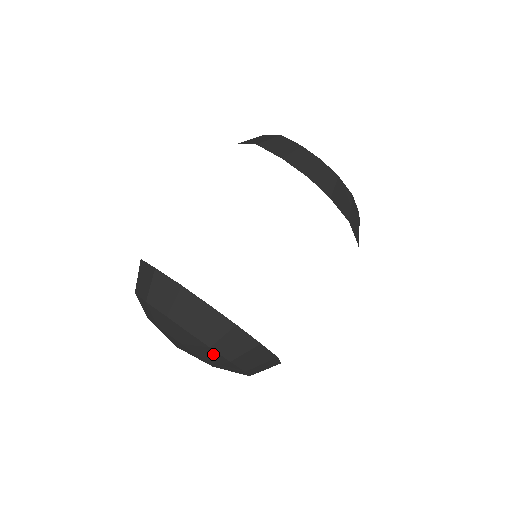
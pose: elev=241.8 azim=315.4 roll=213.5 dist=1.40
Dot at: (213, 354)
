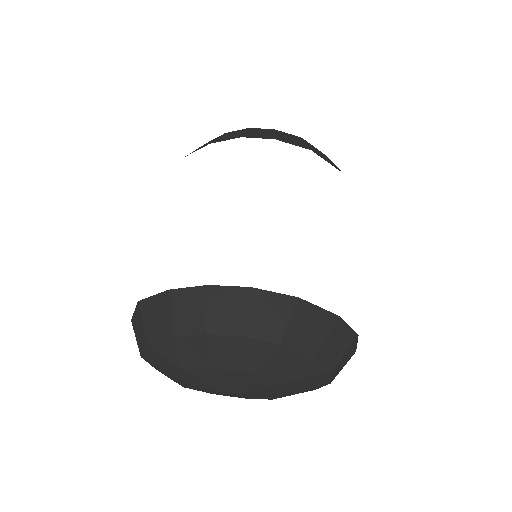
Dot at: (254, 348)
